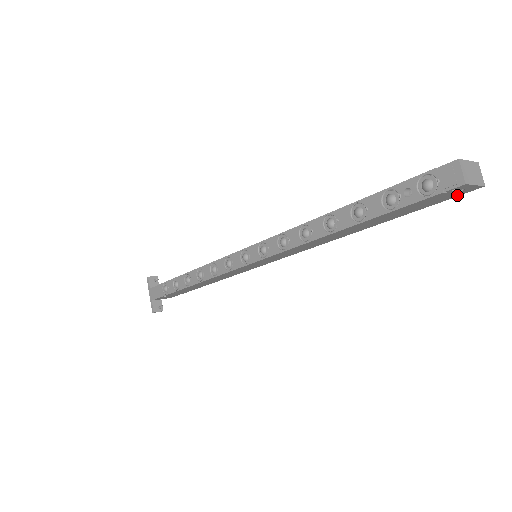
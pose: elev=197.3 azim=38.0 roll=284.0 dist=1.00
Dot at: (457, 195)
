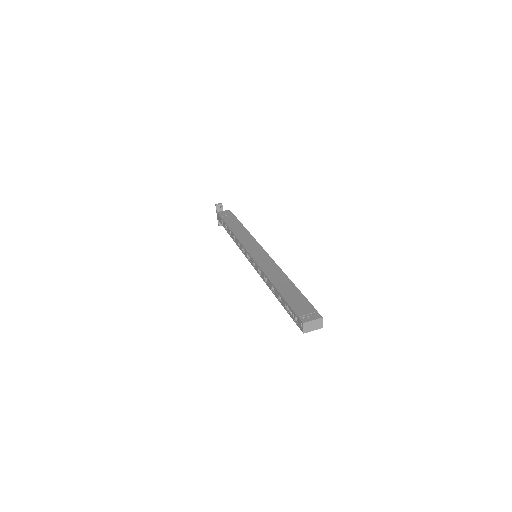
Dot at: occluded
